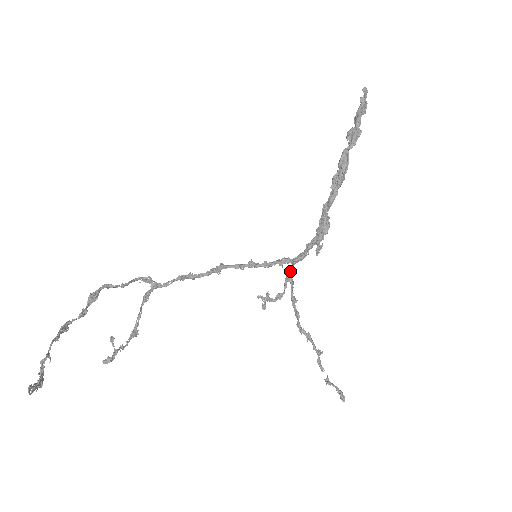
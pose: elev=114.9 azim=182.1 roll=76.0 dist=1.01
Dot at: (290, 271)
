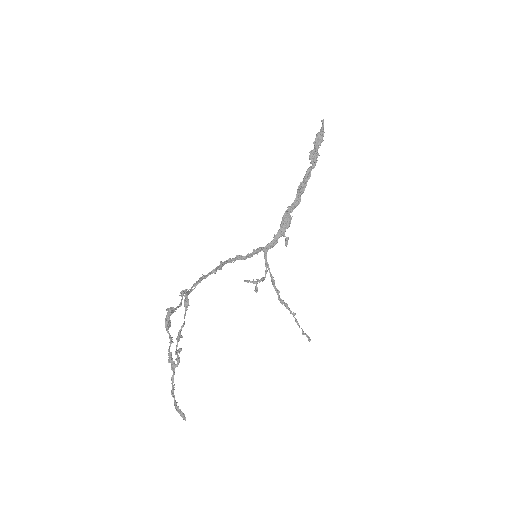
Dot at: occluded
